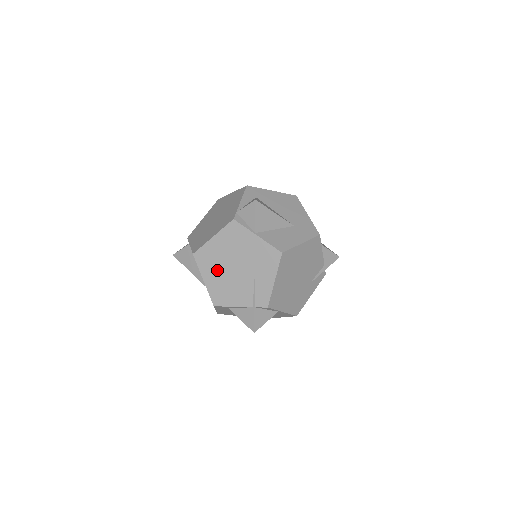
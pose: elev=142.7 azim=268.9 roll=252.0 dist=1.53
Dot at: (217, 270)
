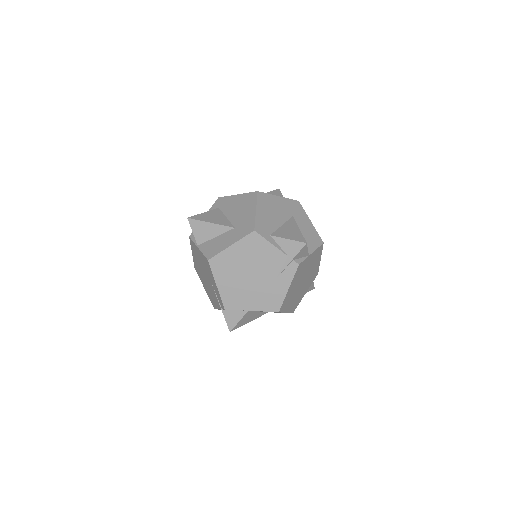
Dot at: (203, 279)
